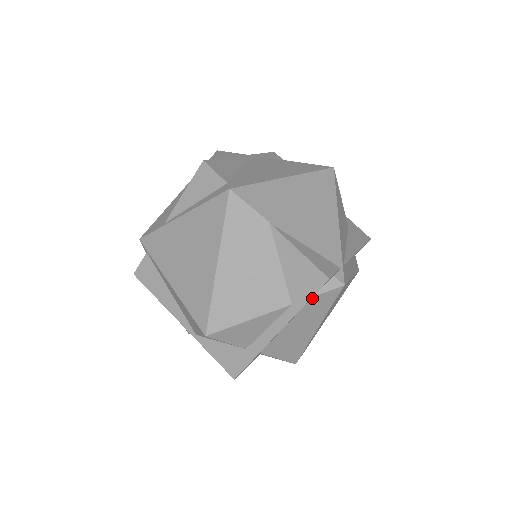
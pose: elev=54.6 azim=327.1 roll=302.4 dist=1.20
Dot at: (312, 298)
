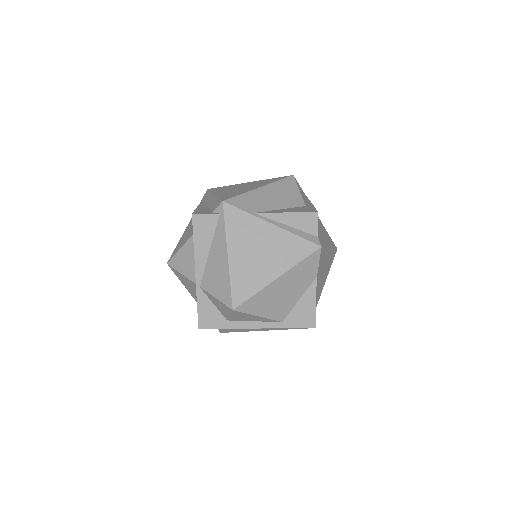
Dot at: occluded
